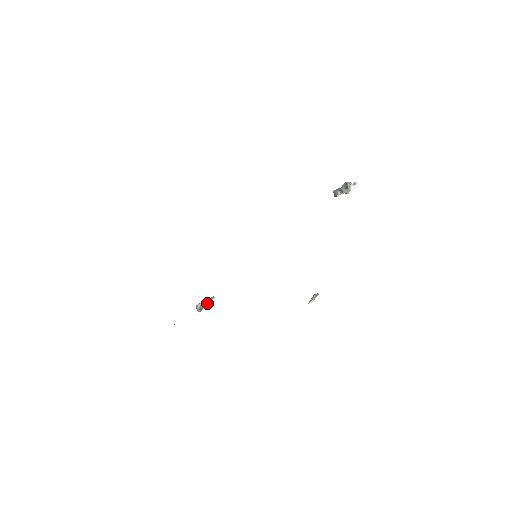
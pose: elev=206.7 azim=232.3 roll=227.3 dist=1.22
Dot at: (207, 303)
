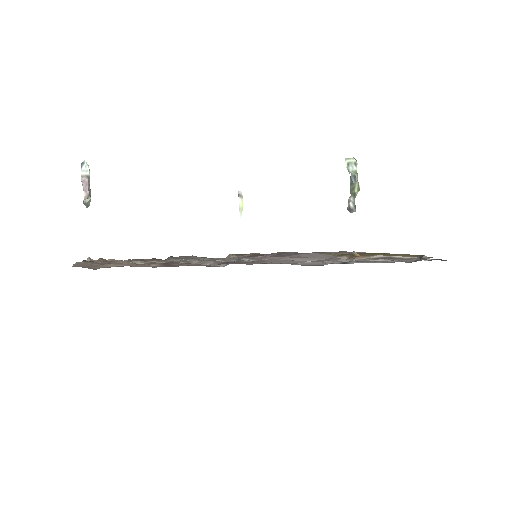
Dot at: (89, 186)
